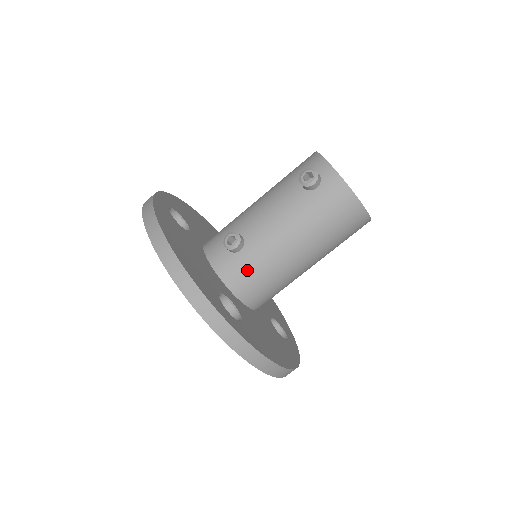
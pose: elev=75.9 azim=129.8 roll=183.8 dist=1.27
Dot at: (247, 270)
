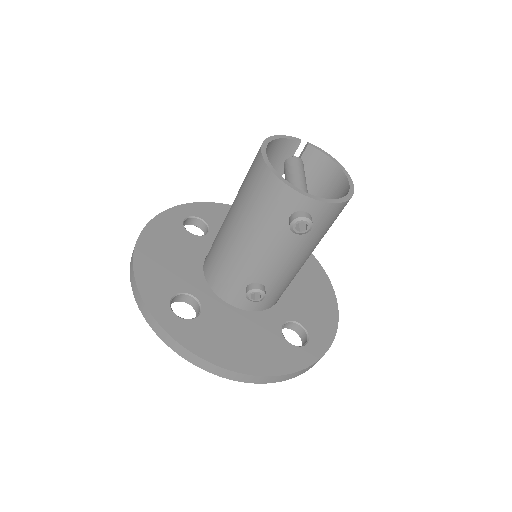
Dot at: (277, 294)
